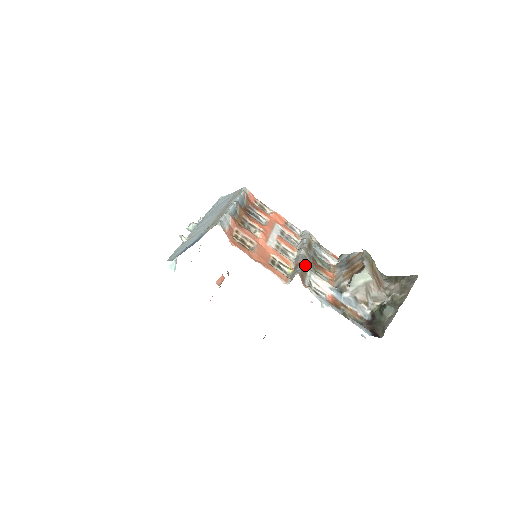
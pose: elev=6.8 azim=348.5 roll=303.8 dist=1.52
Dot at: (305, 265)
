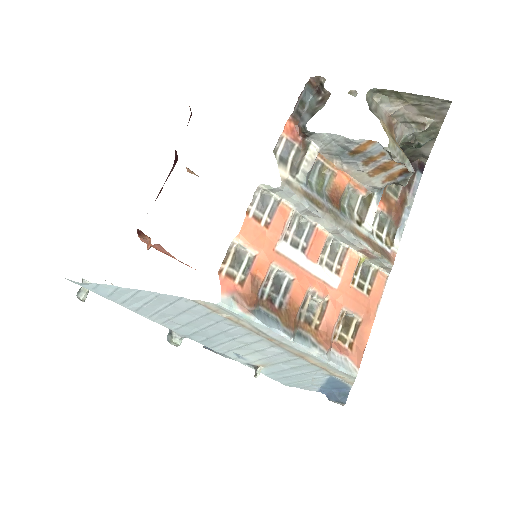
Dot at: (361, 237)
